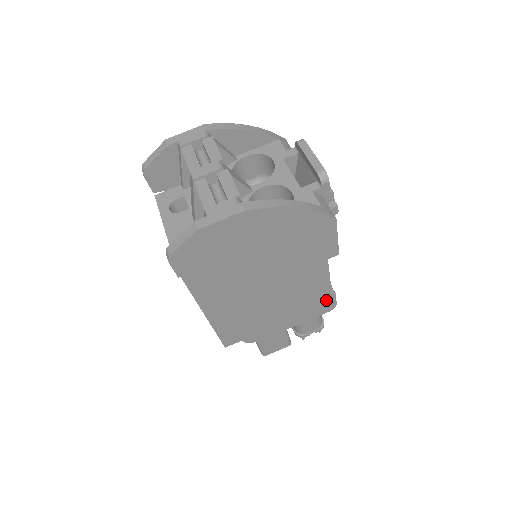
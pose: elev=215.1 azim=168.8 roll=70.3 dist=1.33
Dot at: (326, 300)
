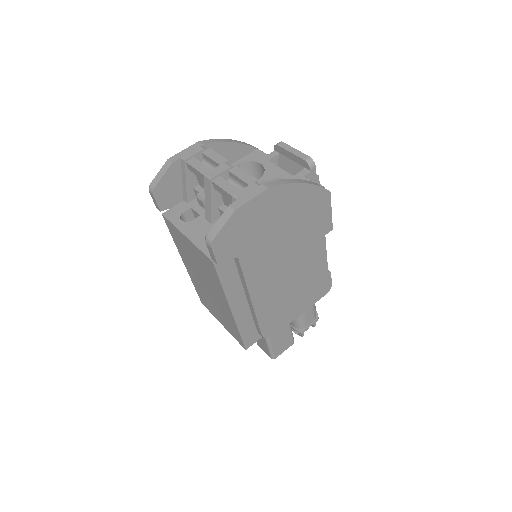
Dot at: (324, 281)
